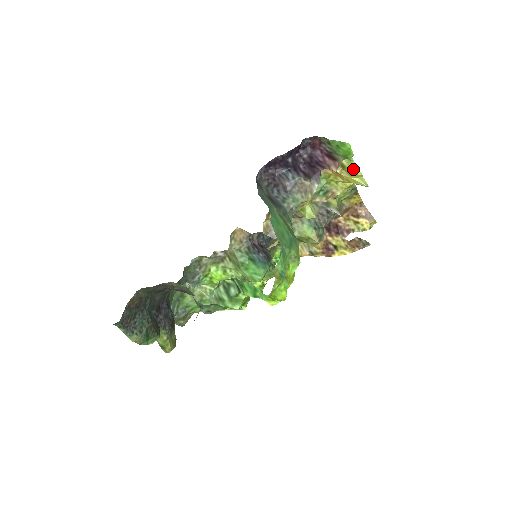
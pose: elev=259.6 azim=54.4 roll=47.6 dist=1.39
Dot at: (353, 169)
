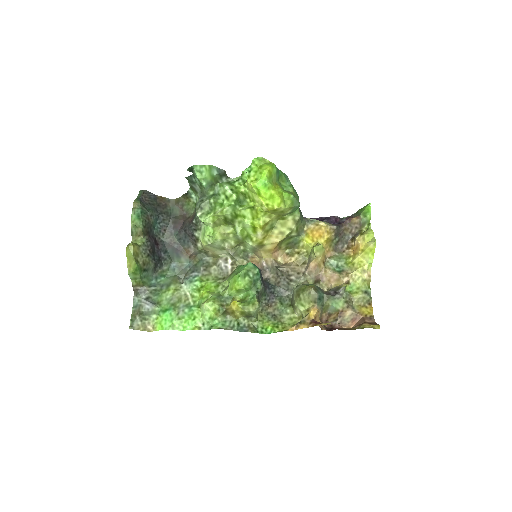
Dot at: (368, 232)
